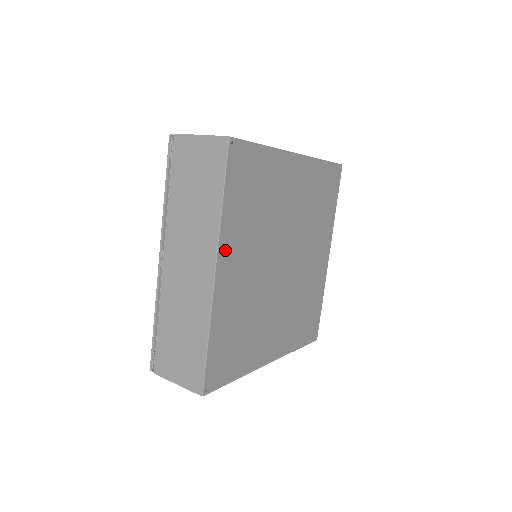
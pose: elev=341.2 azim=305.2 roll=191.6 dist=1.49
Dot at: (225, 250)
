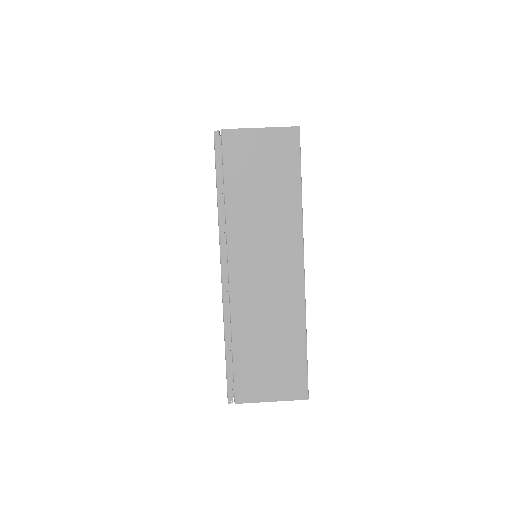
Dot at: occluded
